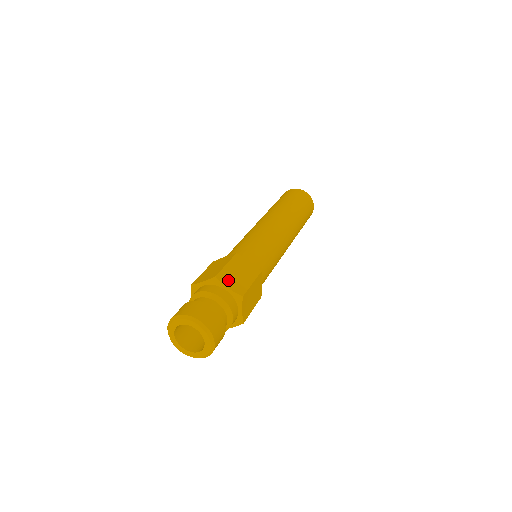
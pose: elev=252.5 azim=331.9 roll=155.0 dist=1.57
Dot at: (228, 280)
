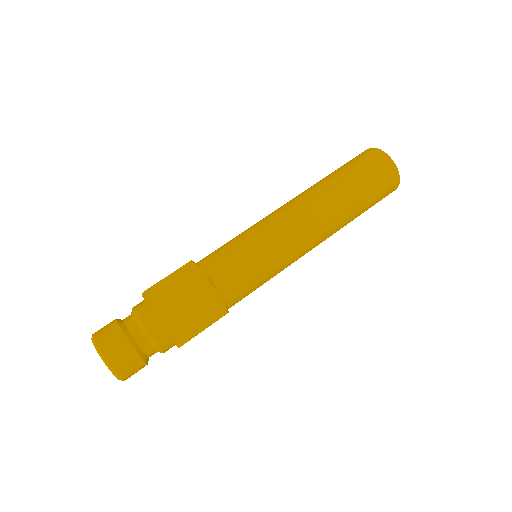
Dot at: (175, 323)
